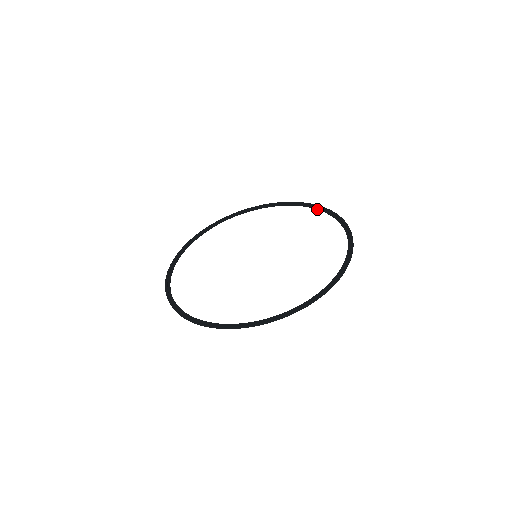
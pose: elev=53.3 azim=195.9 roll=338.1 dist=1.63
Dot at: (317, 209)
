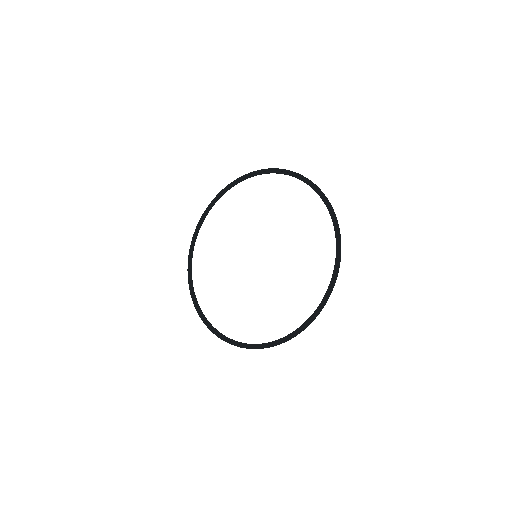
Dot at: occluded
